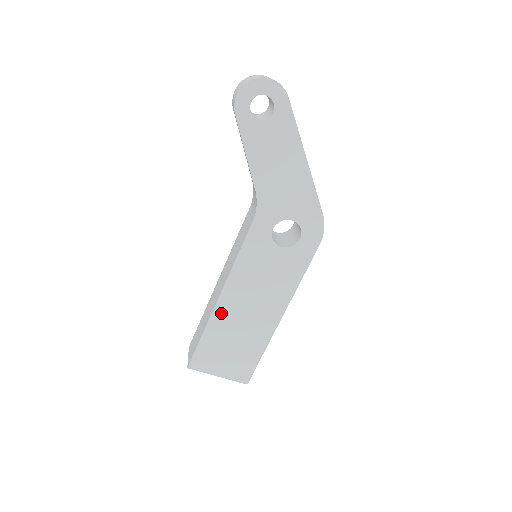
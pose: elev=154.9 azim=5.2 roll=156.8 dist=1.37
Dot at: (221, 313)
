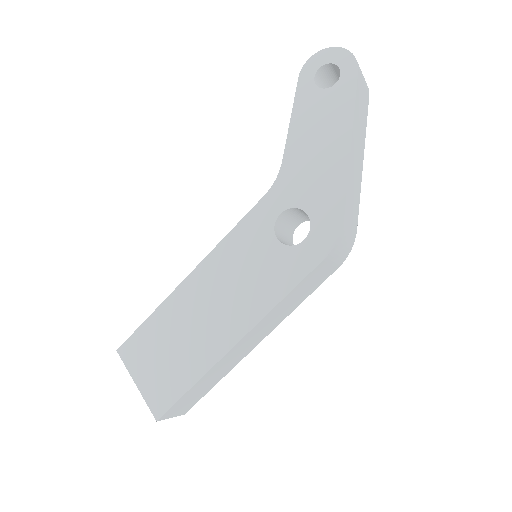
Dot at: (181, 296)
